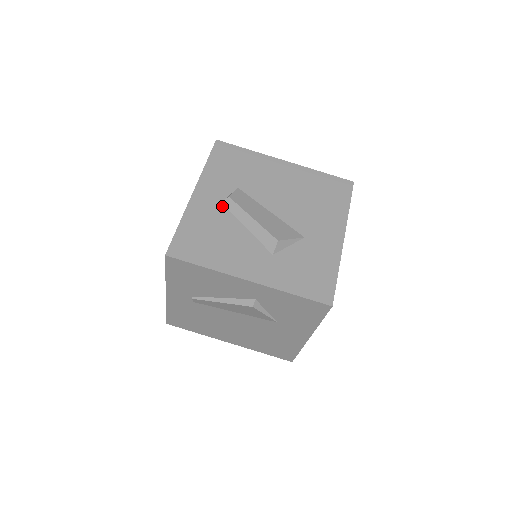
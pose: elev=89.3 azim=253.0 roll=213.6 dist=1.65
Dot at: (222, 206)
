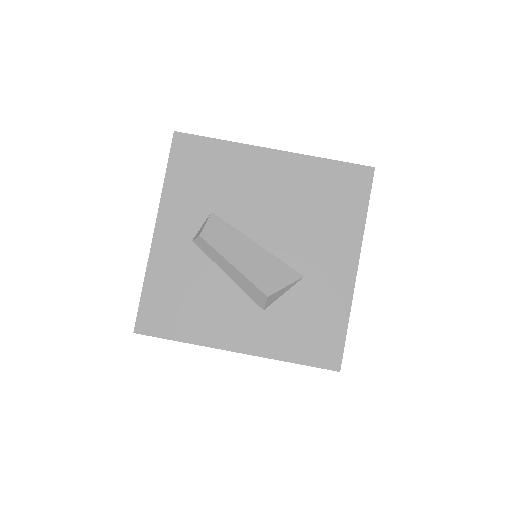
Dot at: (193, 247)
